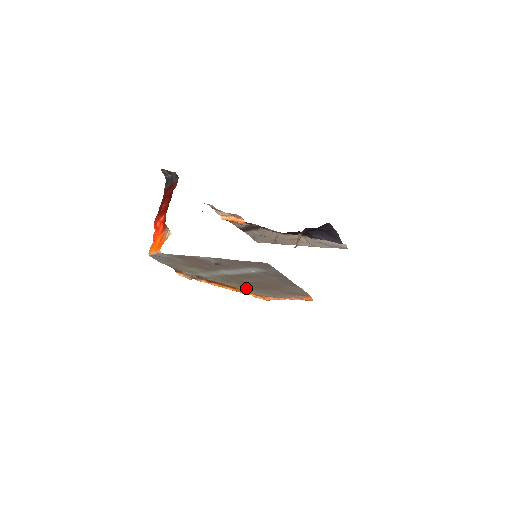
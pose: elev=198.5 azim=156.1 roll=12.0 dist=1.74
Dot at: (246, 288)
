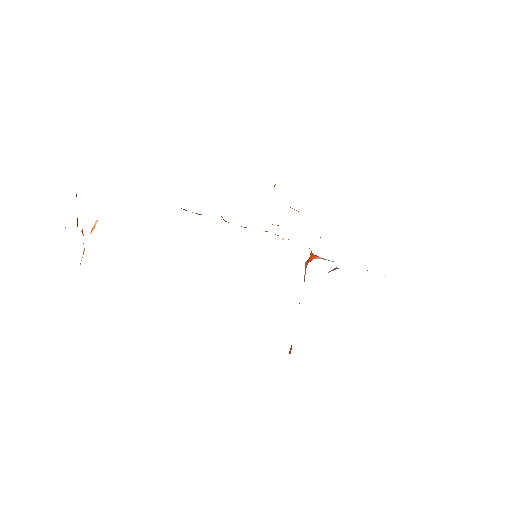
Dot at: occluded
